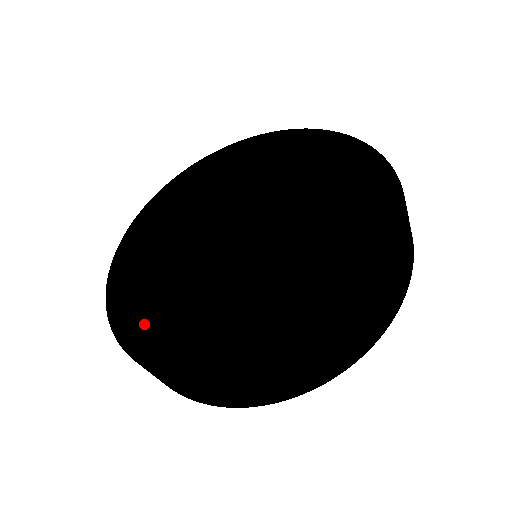
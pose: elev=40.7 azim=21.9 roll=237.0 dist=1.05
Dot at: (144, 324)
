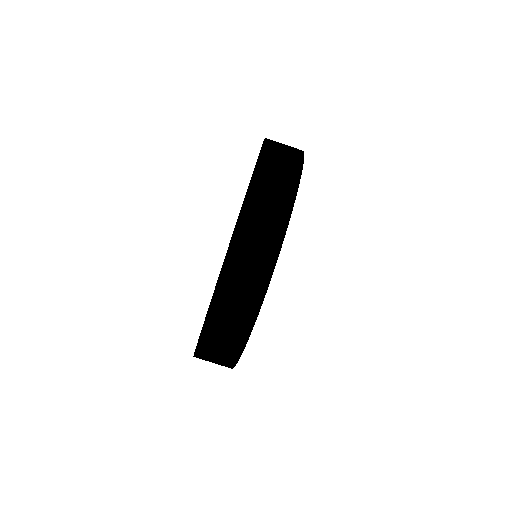
Dot at: occluded
